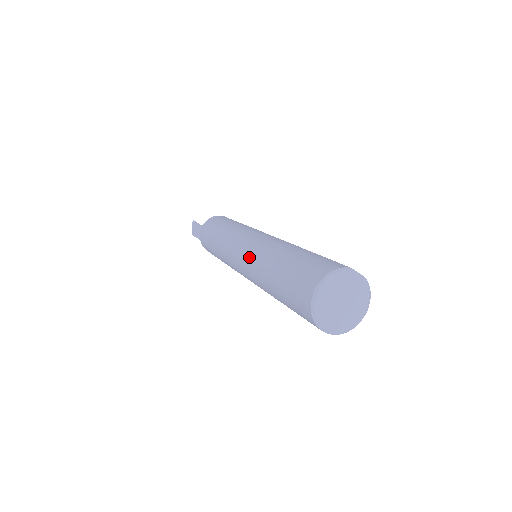
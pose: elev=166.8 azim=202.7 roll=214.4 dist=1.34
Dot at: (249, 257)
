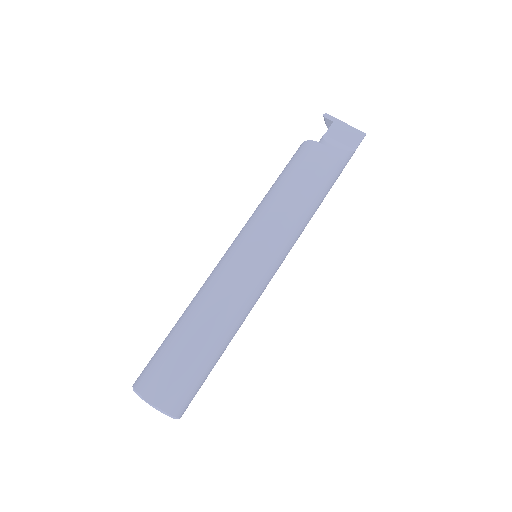
Dot at: occluded
